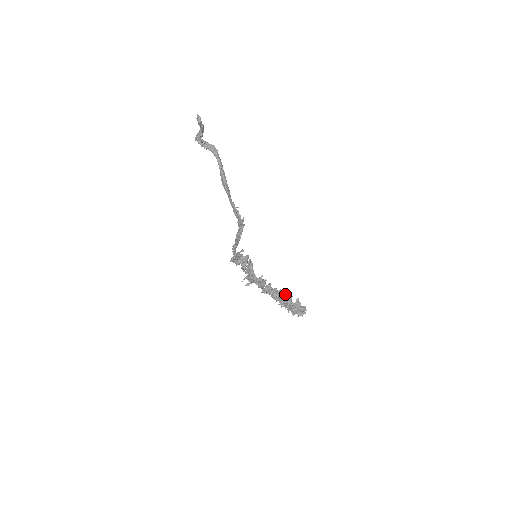
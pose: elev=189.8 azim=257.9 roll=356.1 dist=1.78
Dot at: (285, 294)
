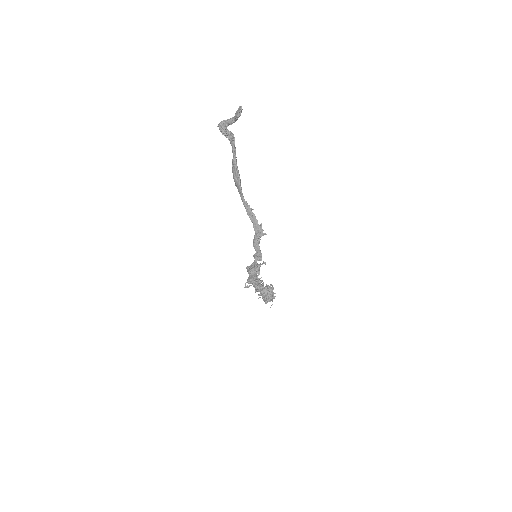
Dot at: occluded
